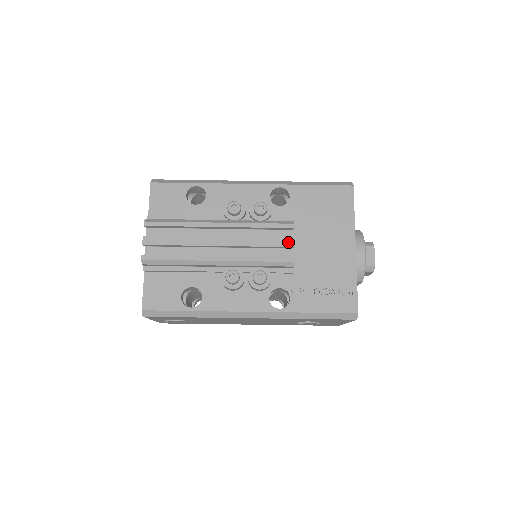
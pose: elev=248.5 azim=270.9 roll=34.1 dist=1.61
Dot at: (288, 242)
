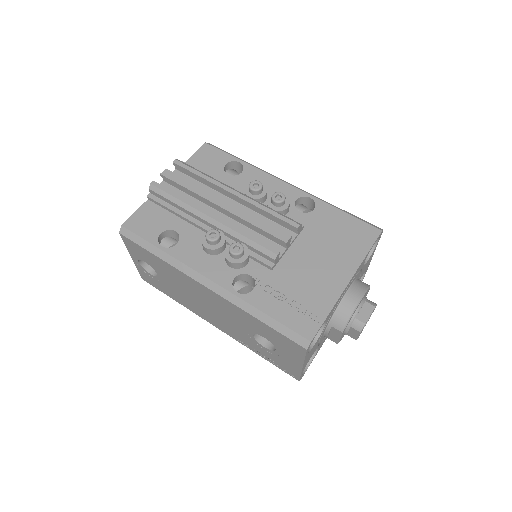
Dot at: (283, 236)
